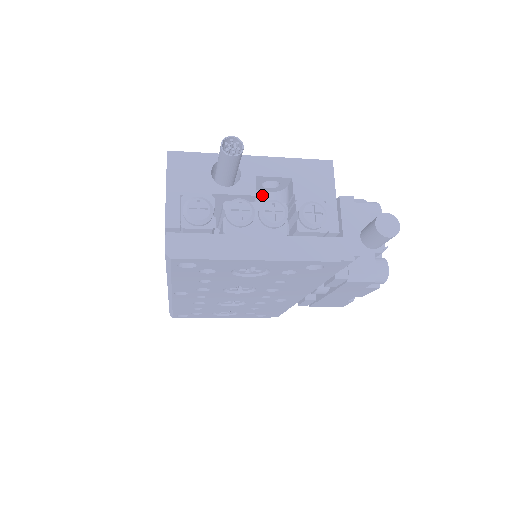
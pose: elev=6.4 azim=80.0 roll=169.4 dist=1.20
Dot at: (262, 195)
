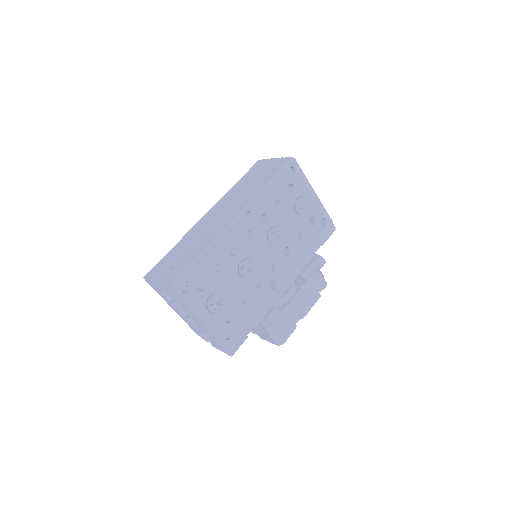
Dot at: occluded
